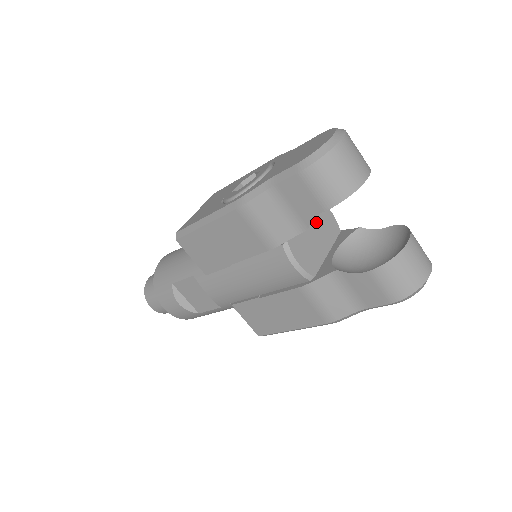
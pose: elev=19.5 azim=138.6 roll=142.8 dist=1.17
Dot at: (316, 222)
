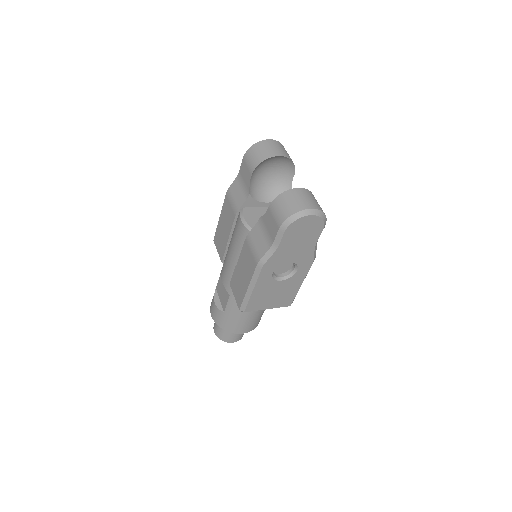
Dot at: occluded
